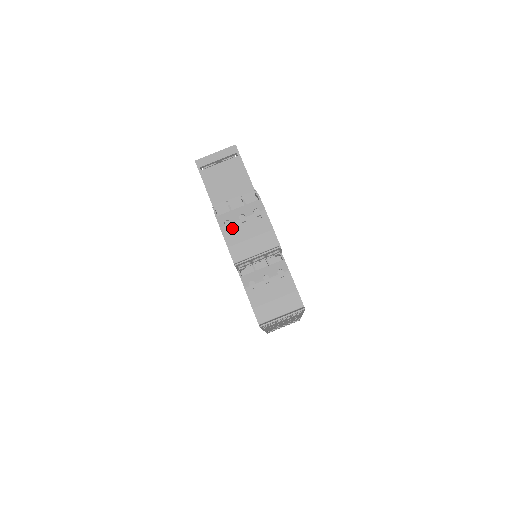
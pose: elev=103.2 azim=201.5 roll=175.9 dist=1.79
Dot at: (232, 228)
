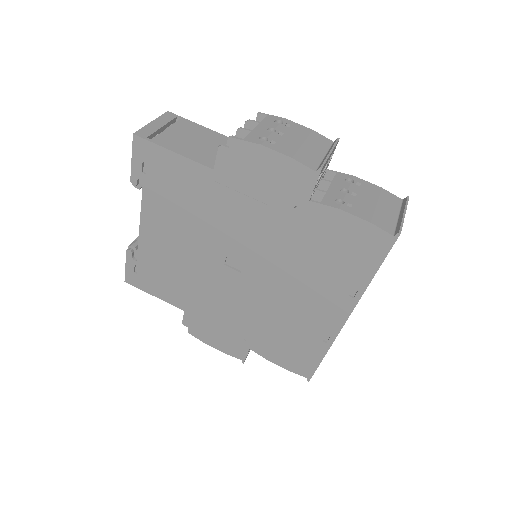
Dot at: (274, 141)
